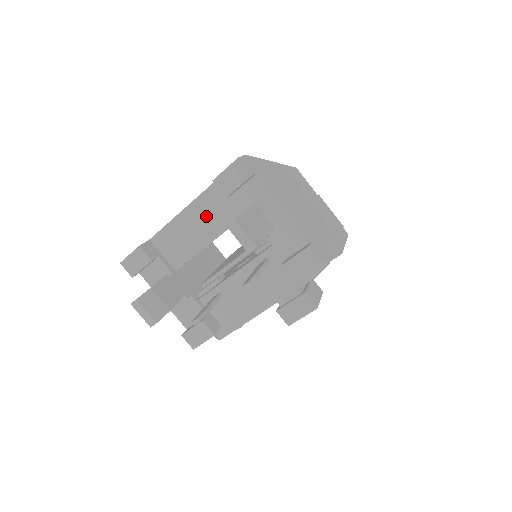
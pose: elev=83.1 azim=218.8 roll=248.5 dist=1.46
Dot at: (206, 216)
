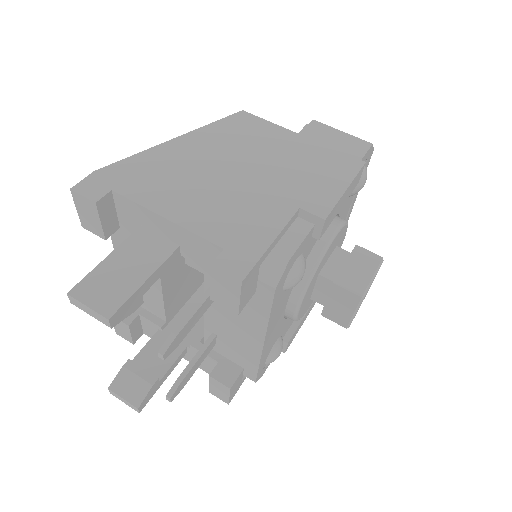
Dot at: occluded
